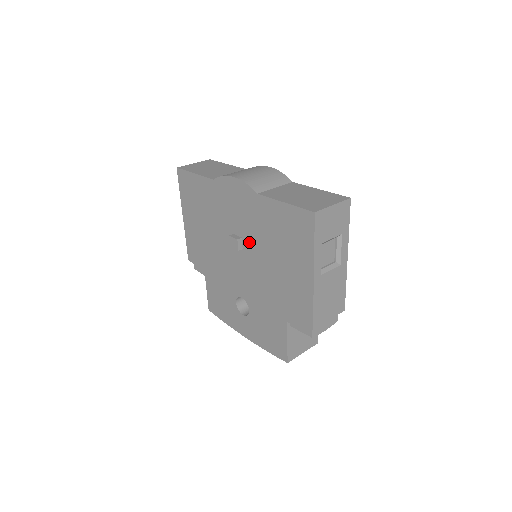
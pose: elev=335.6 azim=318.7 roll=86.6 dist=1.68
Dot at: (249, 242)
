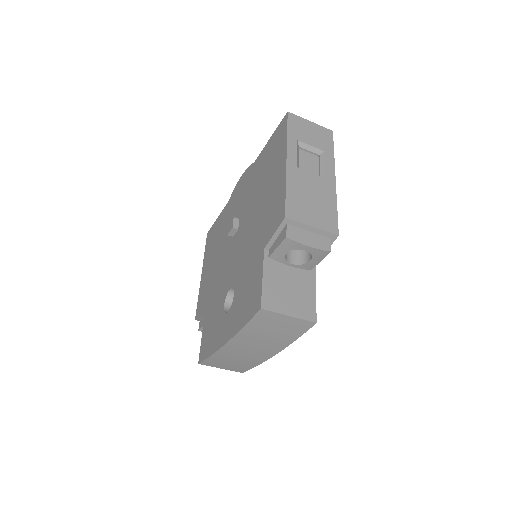
Dot at: (244, 214)
